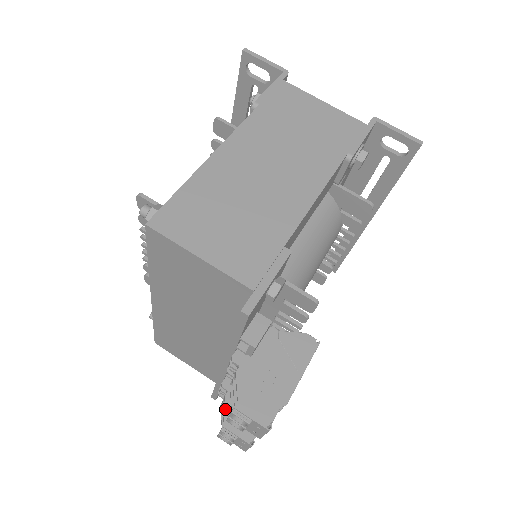
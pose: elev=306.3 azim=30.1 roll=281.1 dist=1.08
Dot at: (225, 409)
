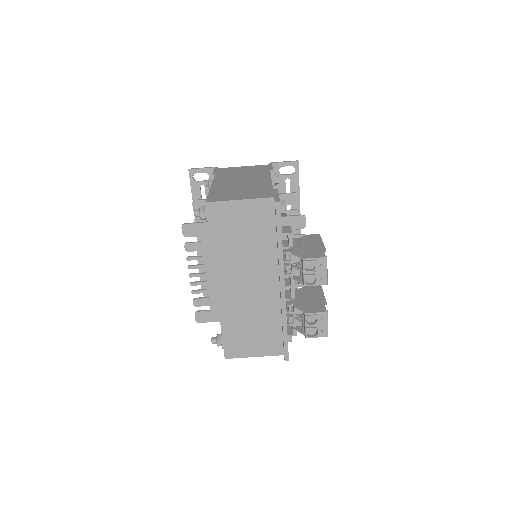
Dot at: (299, 308)
